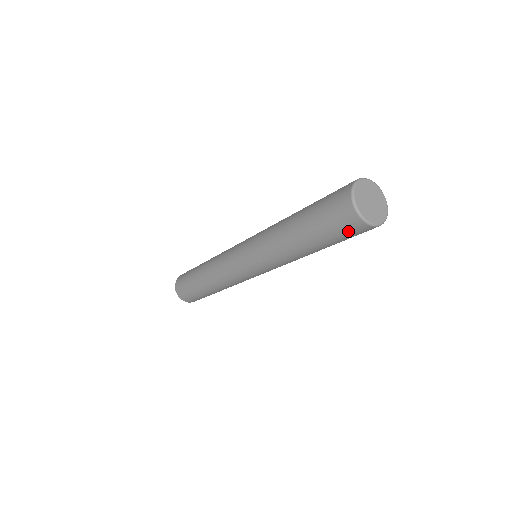
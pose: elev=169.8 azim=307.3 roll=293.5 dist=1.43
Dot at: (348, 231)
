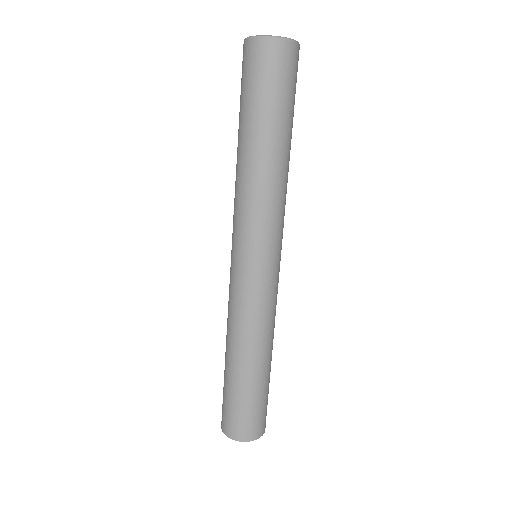
Dot at: (255, 68)
